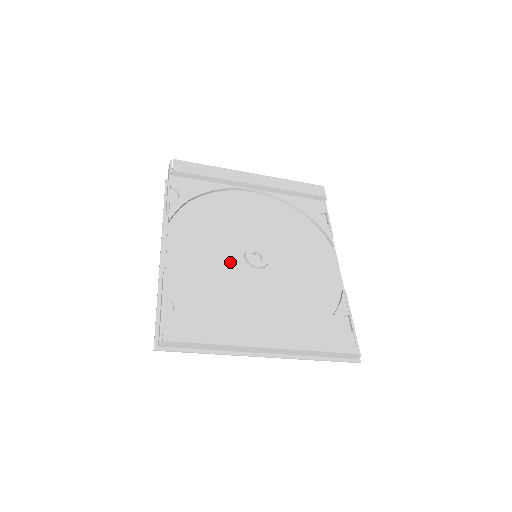
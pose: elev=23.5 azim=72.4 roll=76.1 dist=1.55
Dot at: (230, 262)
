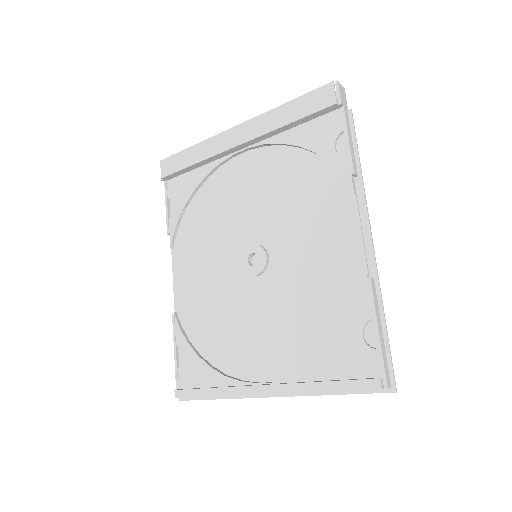
Dot at: (229, 278)
